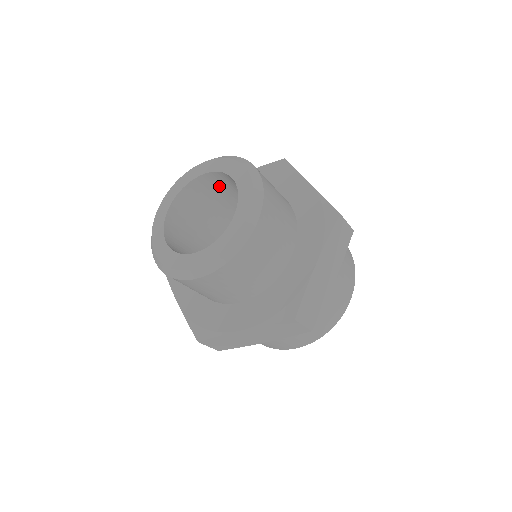
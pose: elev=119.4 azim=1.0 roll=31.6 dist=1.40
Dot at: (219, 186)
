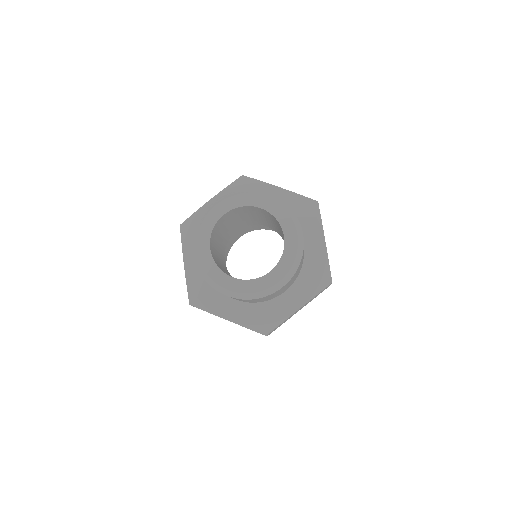
Dot at: (230, 217)
